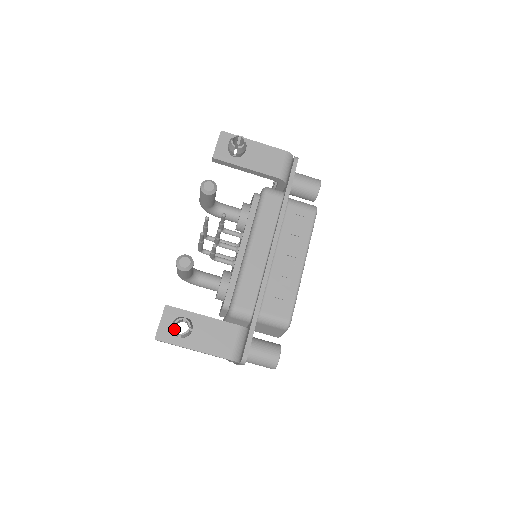
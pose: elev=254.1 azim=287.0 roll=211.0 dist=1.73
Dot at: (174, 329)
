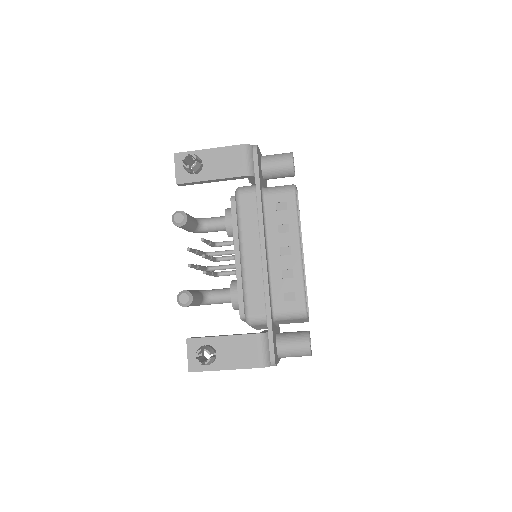
Dot at: occluded
